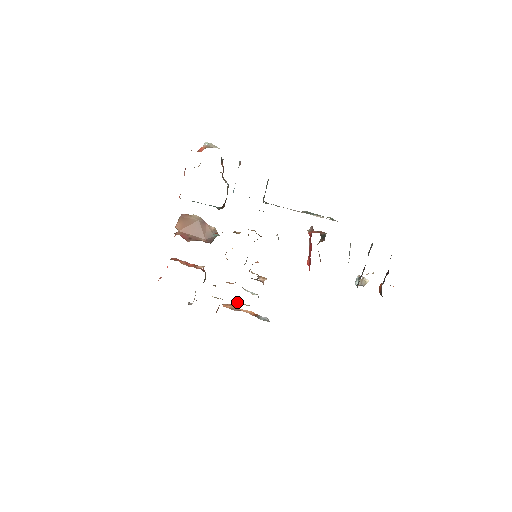
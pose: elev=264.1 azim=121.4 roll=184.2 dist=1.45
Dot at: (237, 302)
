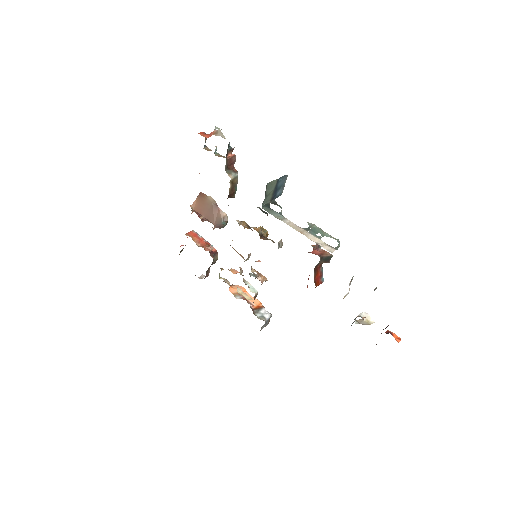
Dot at: (238, 291)
